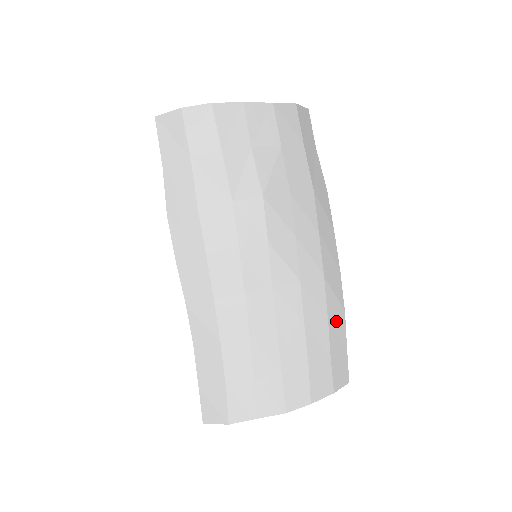
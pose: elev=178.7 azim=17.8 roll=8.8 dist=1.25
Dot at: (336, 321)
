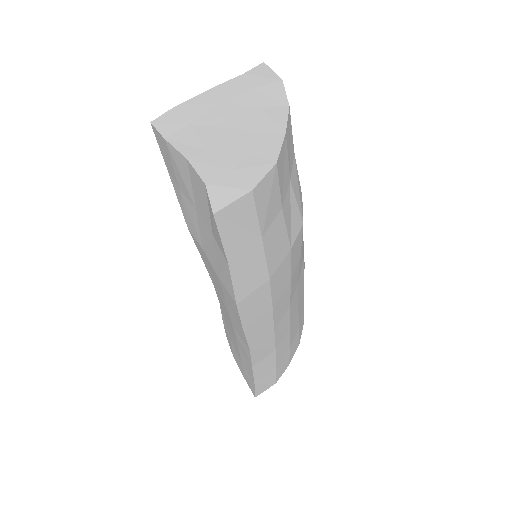
Dot at: occluded
